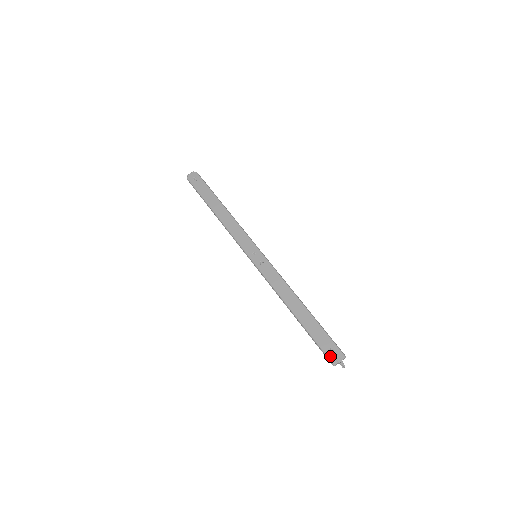
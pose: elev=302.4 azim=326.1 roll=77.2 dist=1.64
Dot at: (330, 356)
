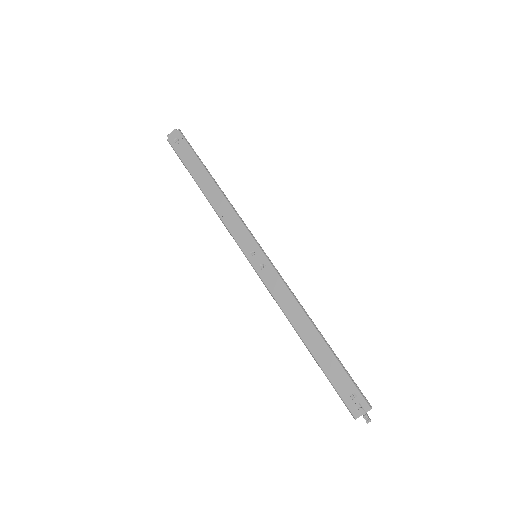
Dot at: (350, 406)
